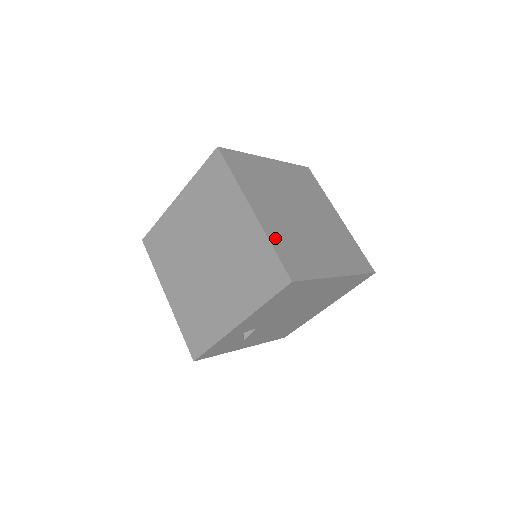
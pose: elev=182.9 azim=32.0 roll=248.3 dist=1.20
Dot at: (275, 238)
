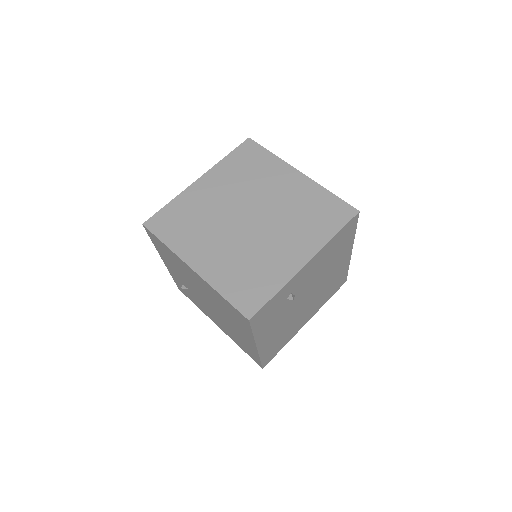
Dot at: occluded
